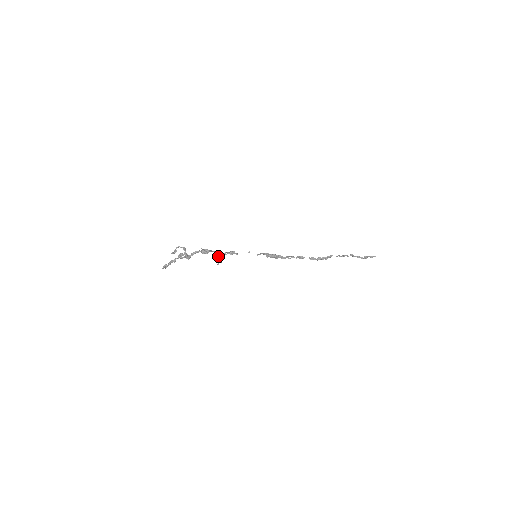
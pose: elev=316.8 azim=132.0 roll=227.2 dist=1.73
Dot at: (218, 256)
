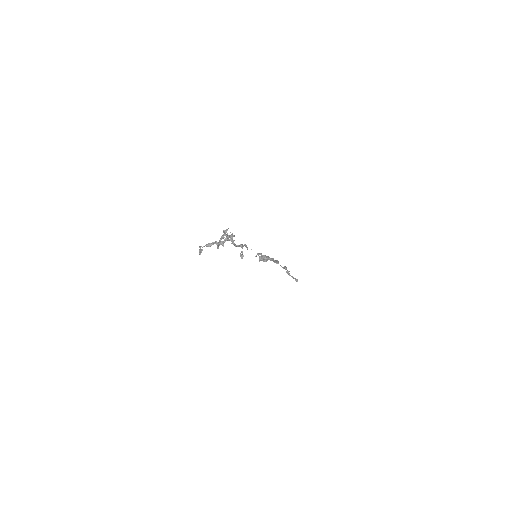
Dot at: (240, 246)
